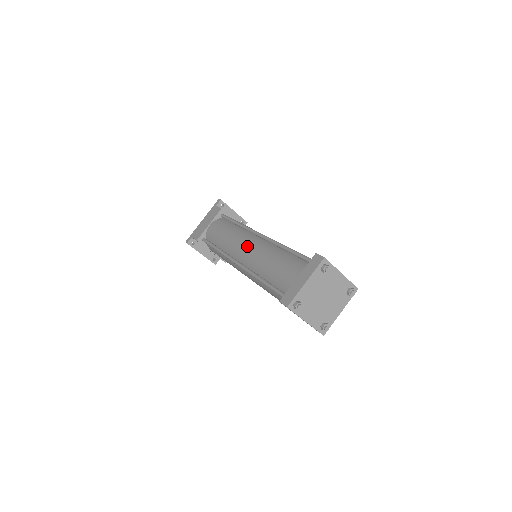
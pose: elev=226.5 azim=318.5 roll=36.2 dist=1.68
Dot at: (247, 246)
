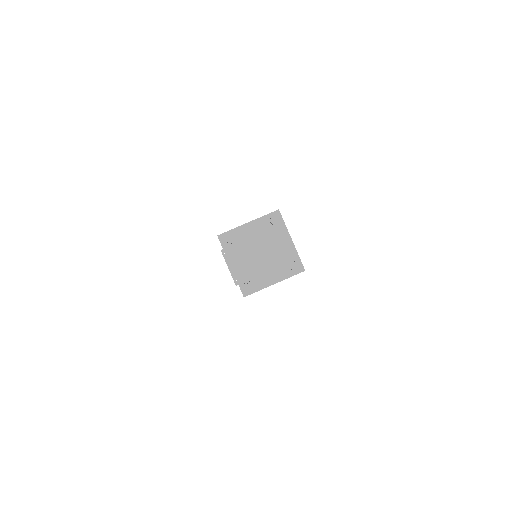
Dot at: occluded
